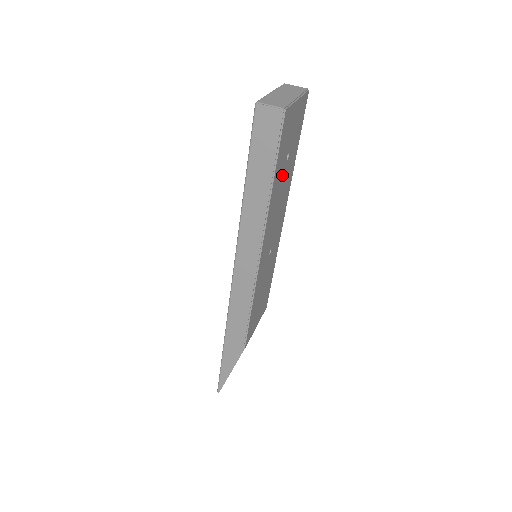
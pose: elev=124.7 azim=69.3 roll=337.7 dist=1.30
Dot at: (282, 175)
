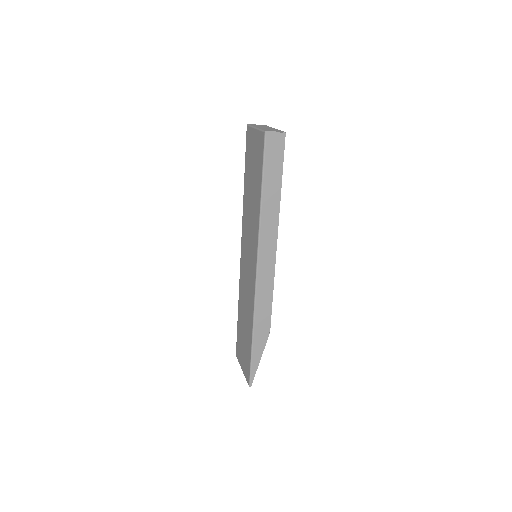
Dot at: occluded
